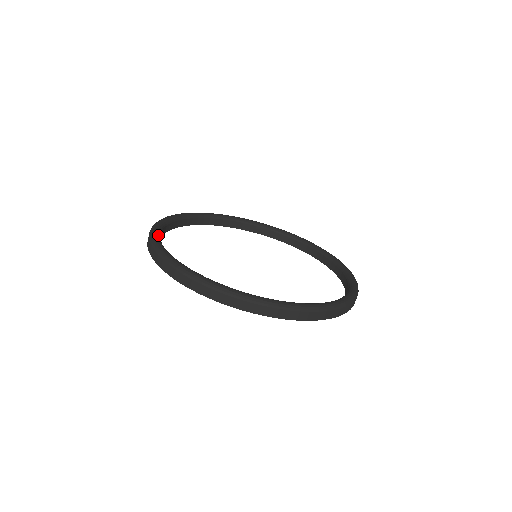
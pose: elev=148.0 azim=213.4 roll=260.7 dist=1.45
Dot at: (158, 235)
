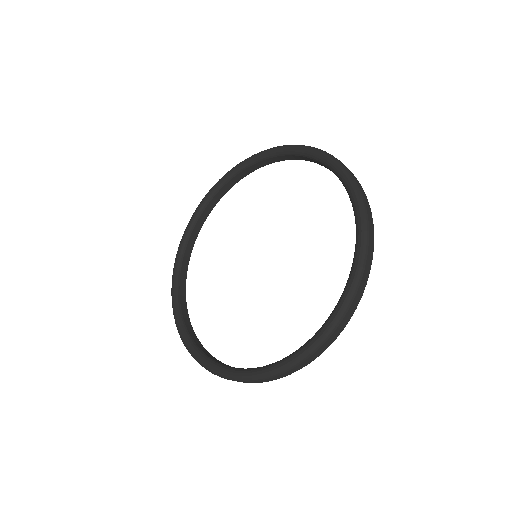
Dot at: (188, 230)
